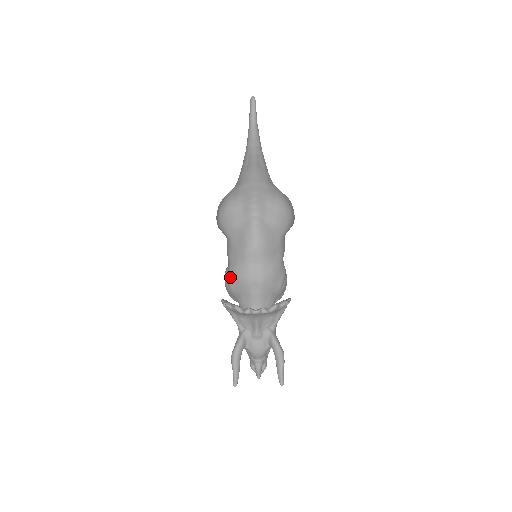
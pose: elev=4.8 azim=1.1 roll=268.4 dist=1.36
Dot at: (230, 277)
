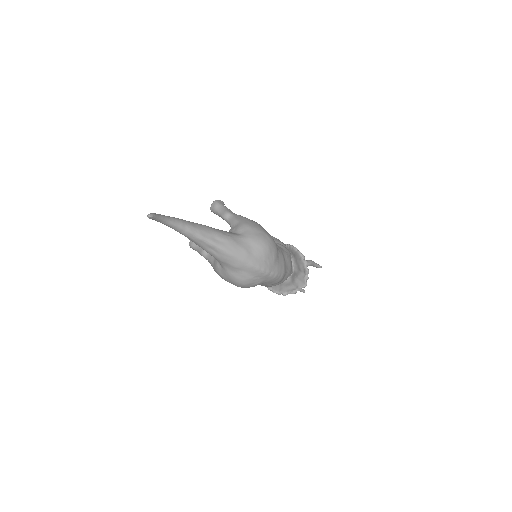
Dot at: occluded
